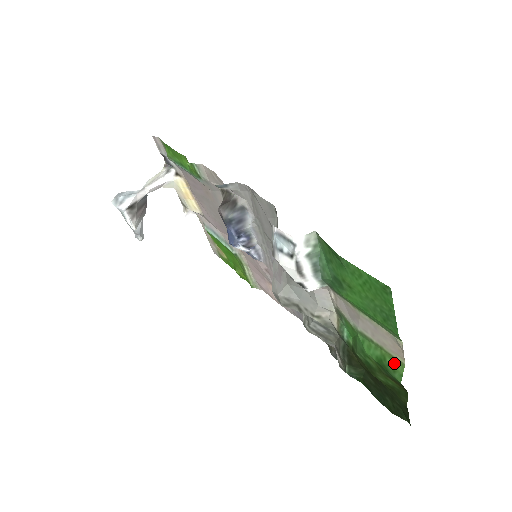
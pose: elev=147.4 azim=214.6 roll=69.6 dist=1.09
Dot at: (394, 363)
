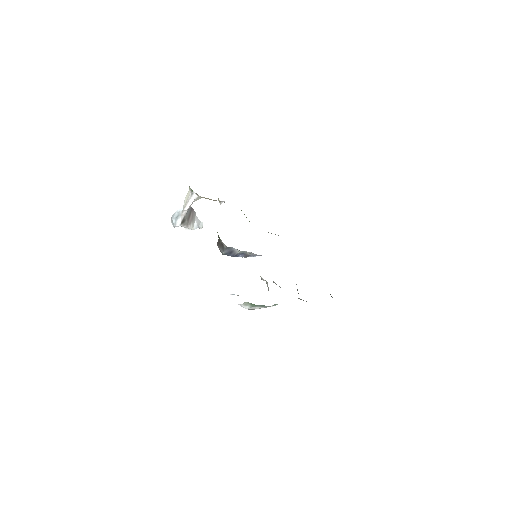
Dot at: occluded
